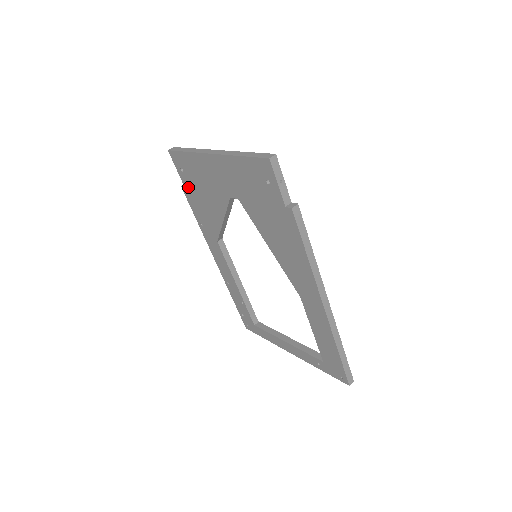
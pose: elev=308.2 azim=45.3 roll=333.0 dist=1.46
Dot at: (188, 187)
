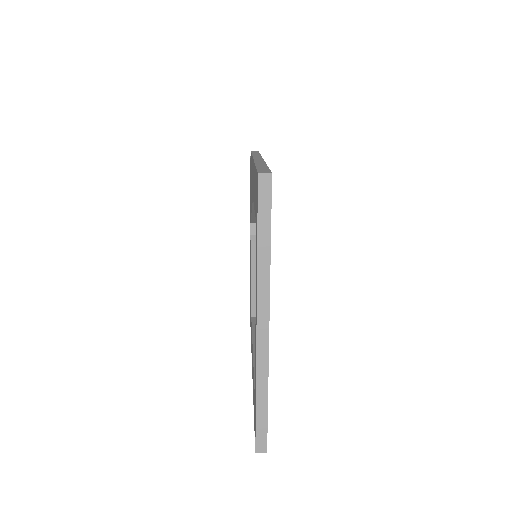
Dot at: occluded
